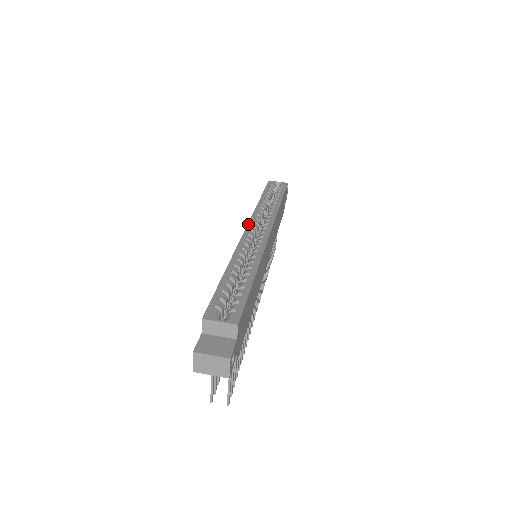
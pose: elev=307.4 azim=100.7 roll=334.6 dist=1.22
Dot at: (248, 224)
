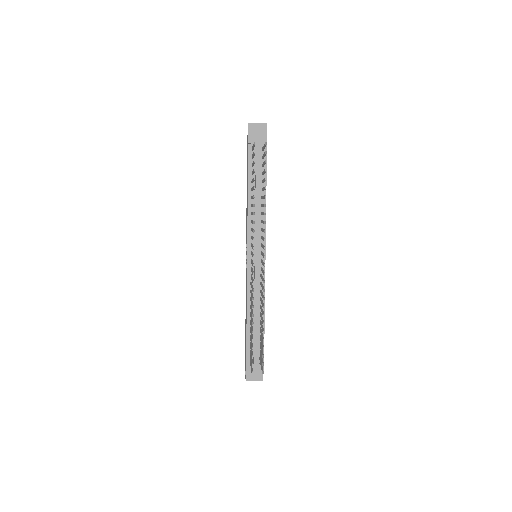
Dot at: occluded
